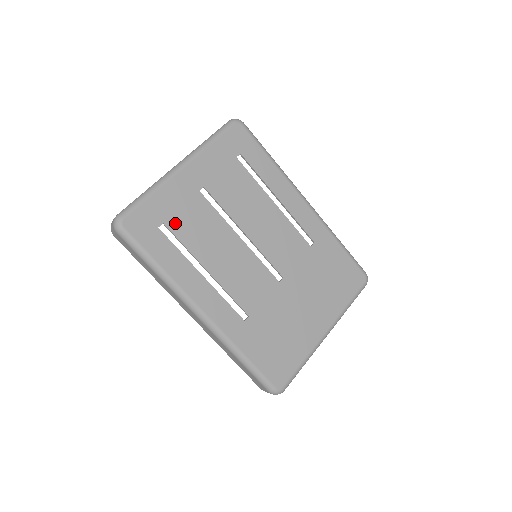
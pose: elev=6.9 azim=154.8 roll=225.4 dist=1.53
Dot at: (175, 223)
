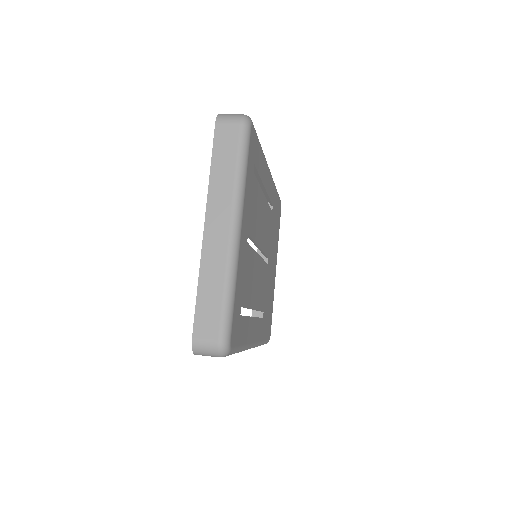
Dot at: (244, 296)
